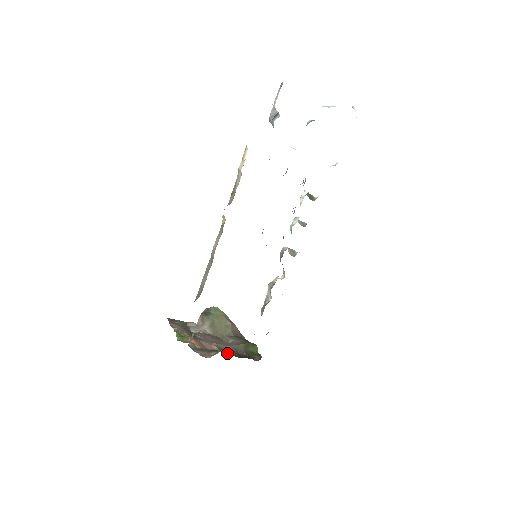
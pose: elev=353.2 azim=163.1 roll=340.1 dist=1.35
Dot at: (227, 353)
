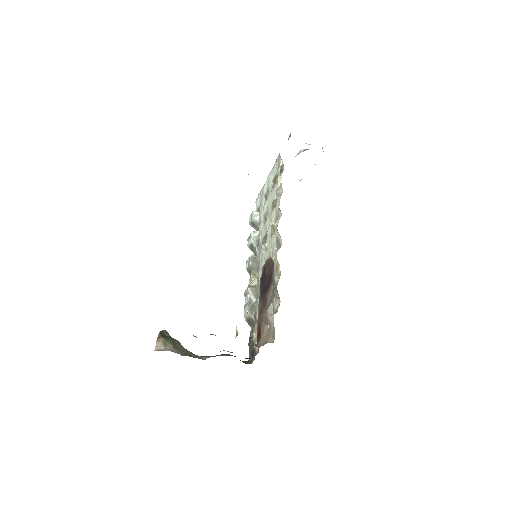
Dot at: occluded
